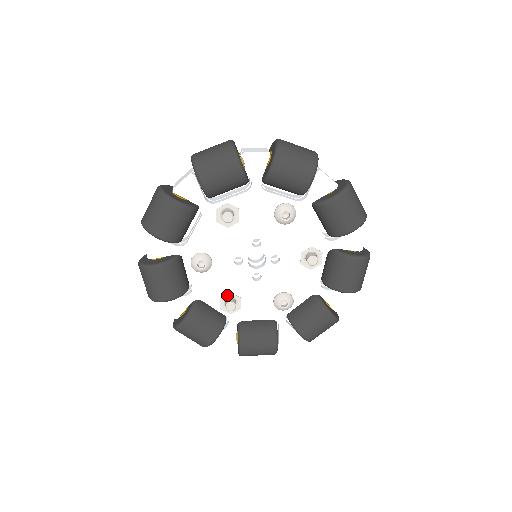
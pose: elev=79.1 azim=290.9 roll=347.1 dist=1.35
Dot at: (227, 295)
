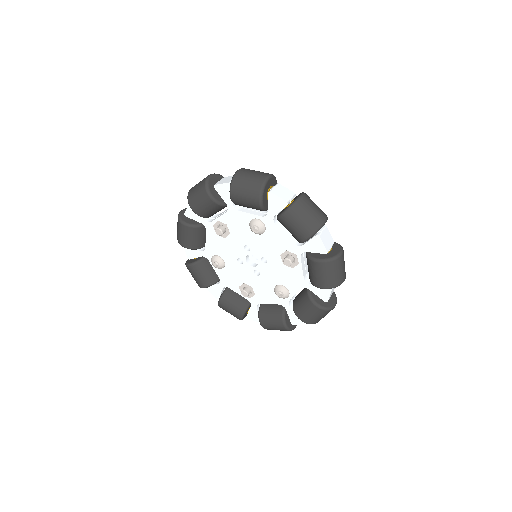
Dot at: (242, 285)
